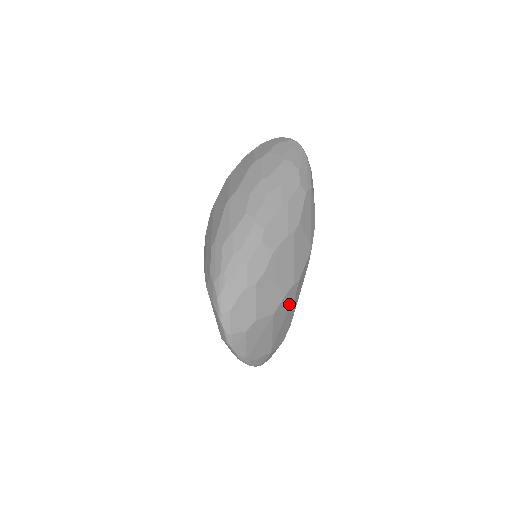
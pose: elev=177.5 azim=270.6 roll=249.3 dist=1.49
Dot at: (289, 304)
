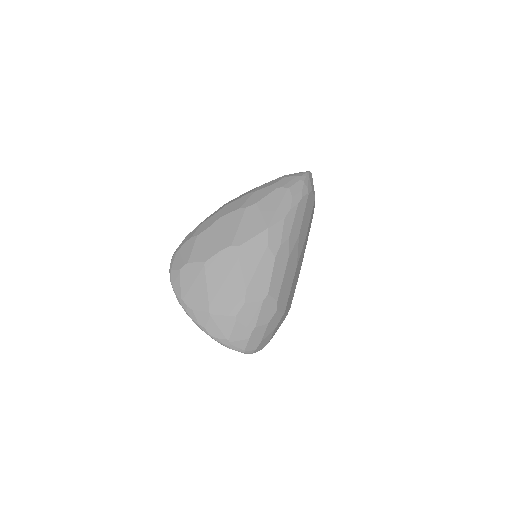
Dot at: (229, 266)
